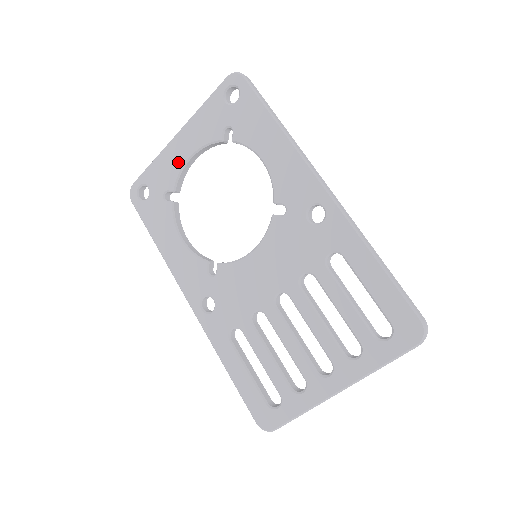
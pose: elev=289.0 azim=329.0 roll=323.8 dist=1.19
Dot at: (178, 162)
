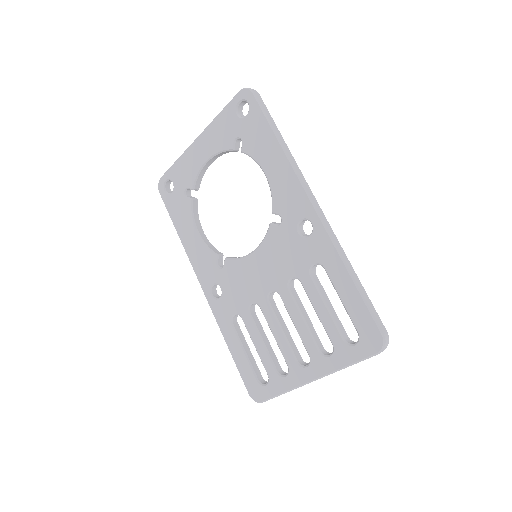
Dot at: (197, 164)
